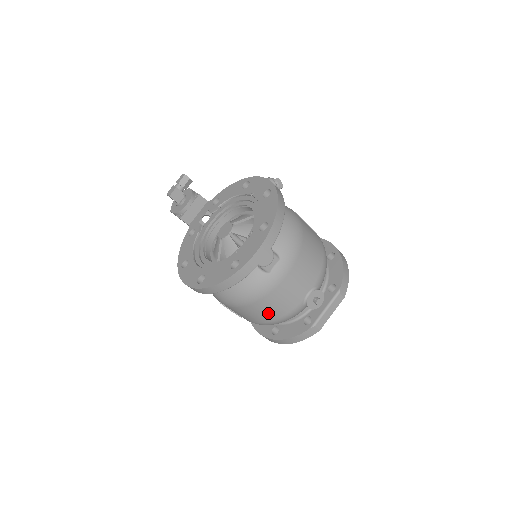
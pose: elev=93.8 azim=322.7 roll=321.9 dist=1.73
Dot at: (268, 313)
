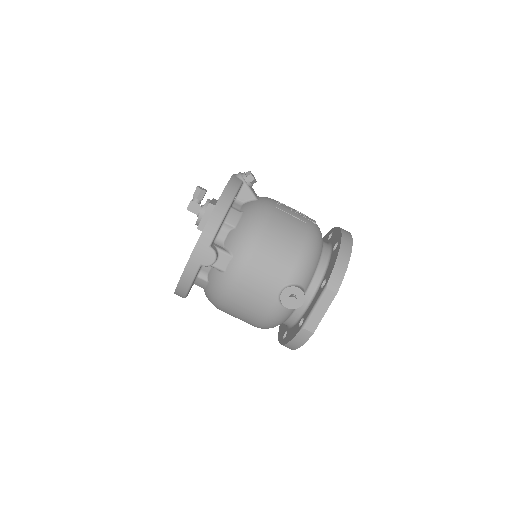
Dot at: (248, 315)
